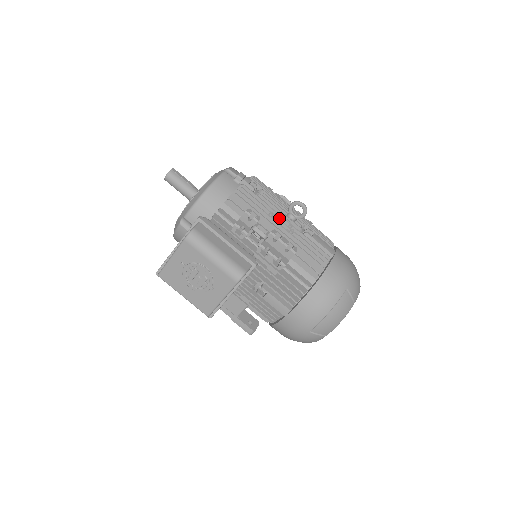
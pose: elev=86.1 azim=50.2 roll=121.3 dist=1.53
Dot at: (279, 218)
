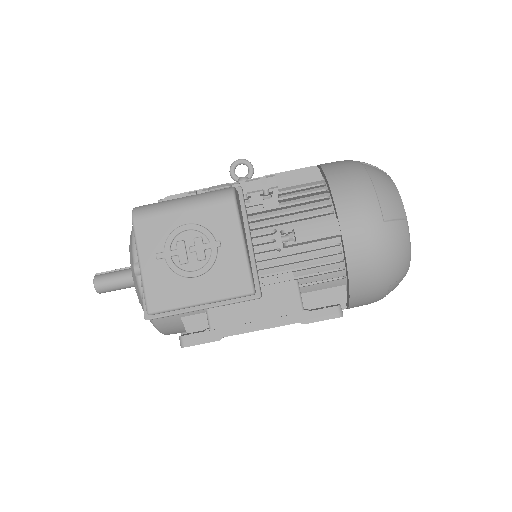
Dot at: occluded
